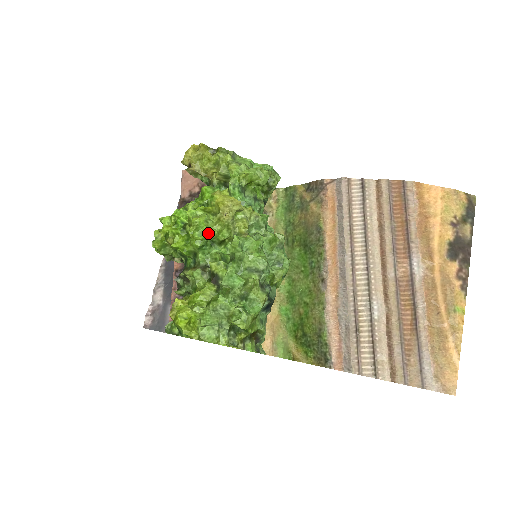
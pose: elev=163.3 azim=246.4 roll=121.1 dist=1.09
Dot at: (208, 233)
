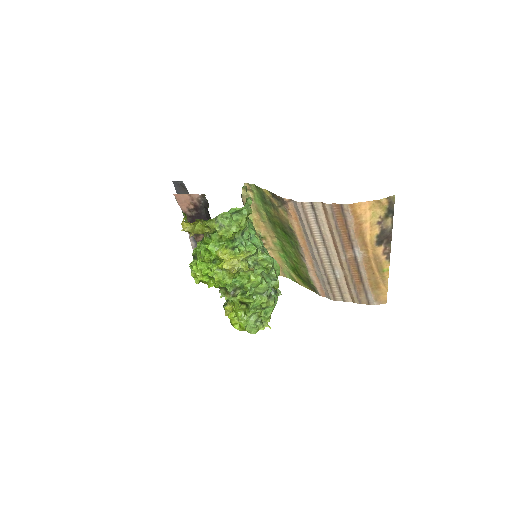
Dot at: occluded
